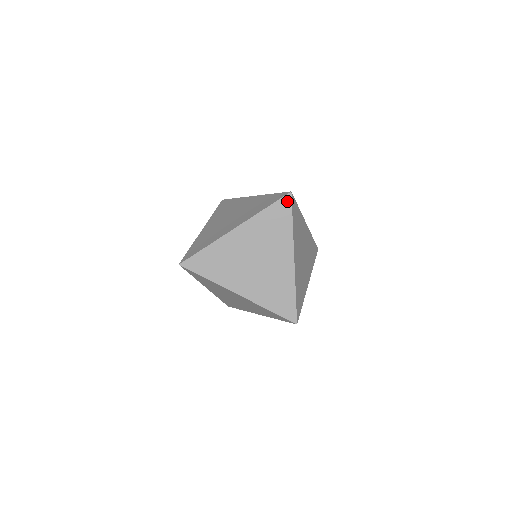
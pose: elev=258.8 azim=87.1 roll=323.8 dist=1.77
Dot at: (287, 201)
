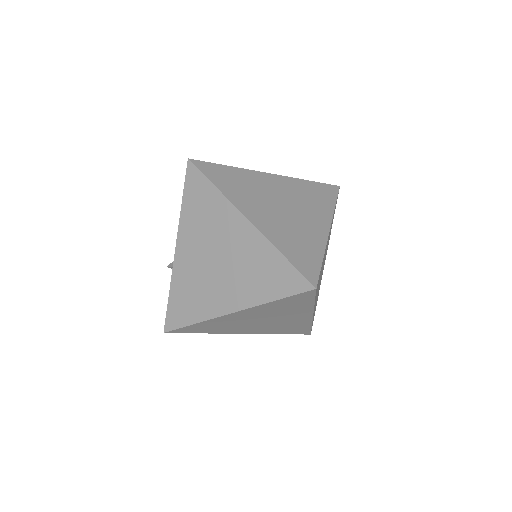
Dot at: (308, 294)
